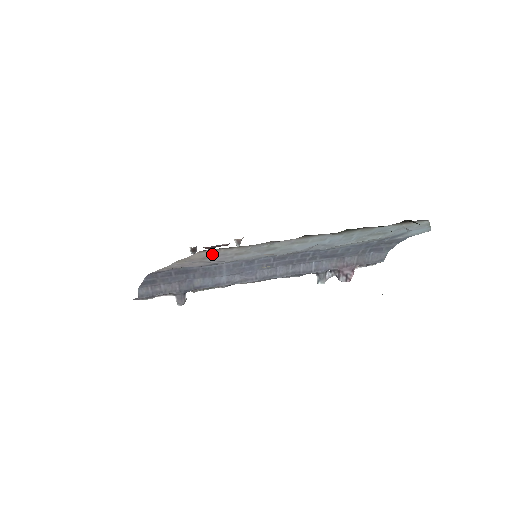
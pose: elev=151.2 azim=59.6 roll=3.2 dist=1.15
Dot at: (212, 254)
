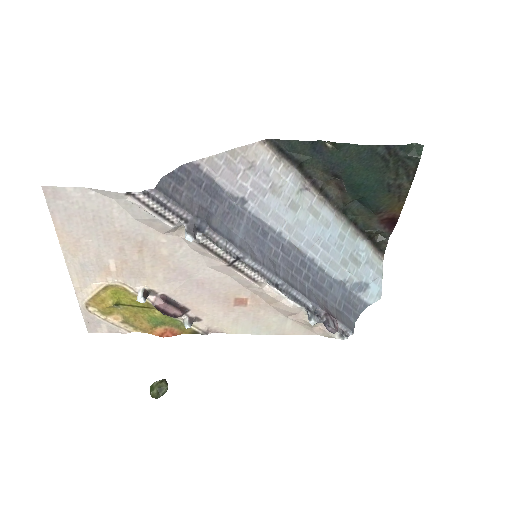
Dot at: (262, 162)
